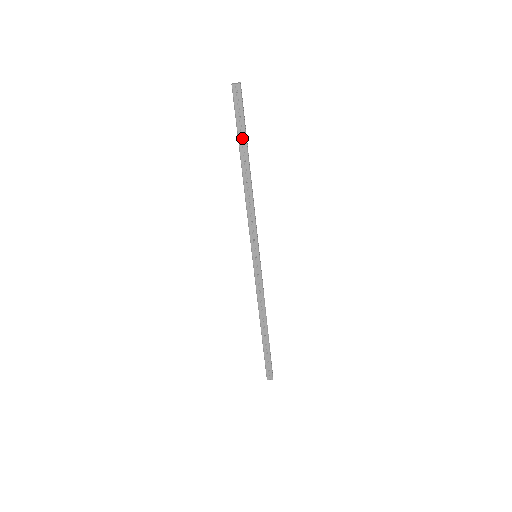
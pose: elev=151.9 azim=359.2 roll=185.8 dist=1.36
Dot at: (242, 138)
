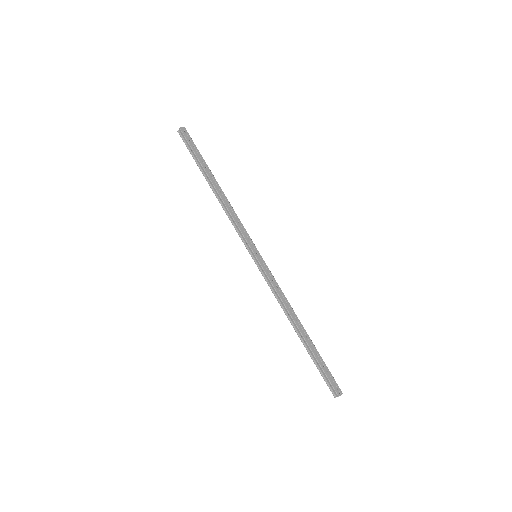
Dot at: (200, 164)
